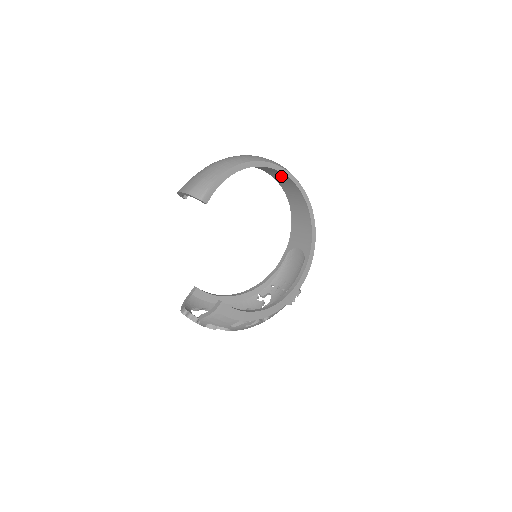
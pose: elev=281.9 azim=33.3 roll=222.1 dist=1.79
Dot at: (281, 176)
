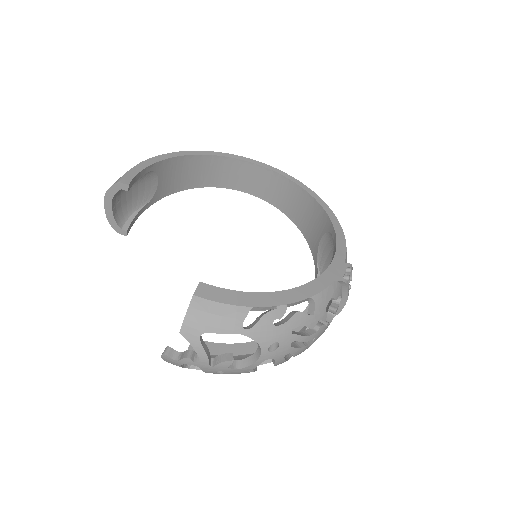
Dot at: (240, 172)
